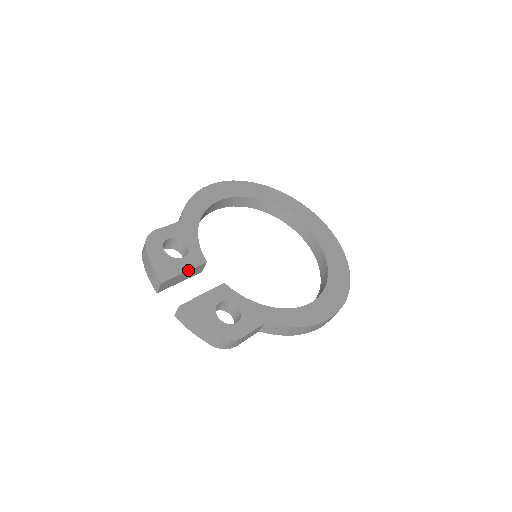
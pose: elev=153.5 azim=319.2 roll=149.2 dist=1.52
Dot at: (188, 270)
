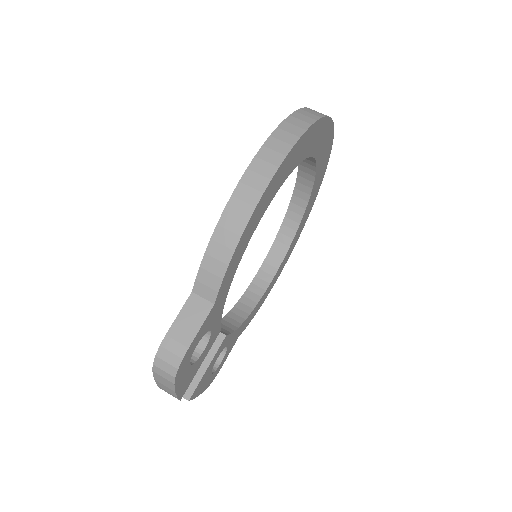
Dot at: occluded
